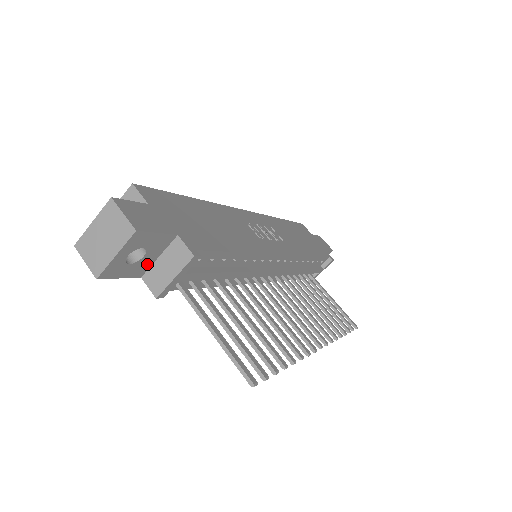
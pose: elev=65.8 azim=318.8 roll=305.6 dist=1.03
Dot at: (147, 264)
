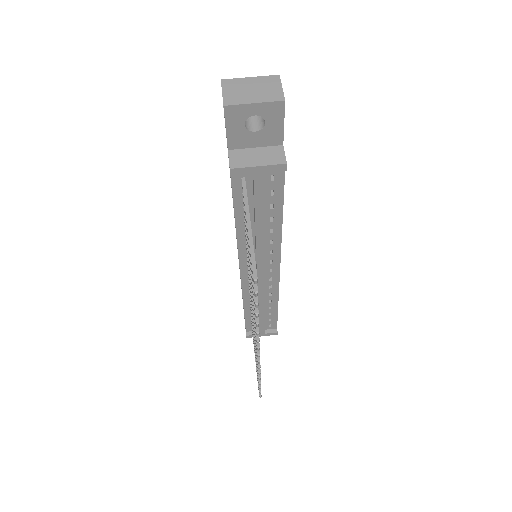
Dot at: (245, 143)
